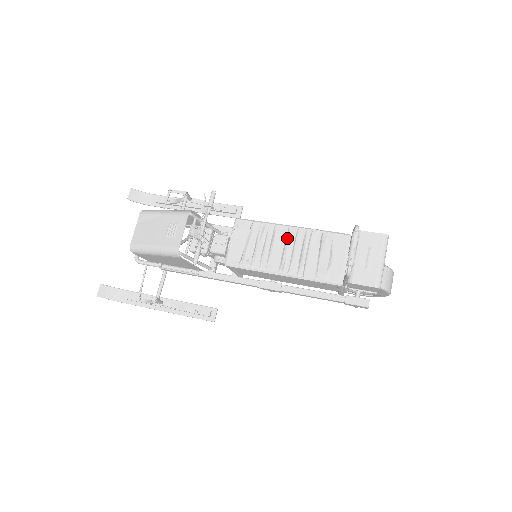
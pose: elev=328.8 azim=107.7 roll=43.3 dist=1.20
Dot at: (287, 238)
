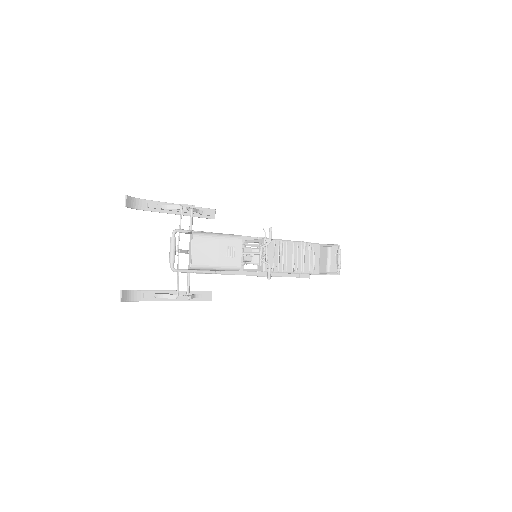
Dot at: (294, 250)
